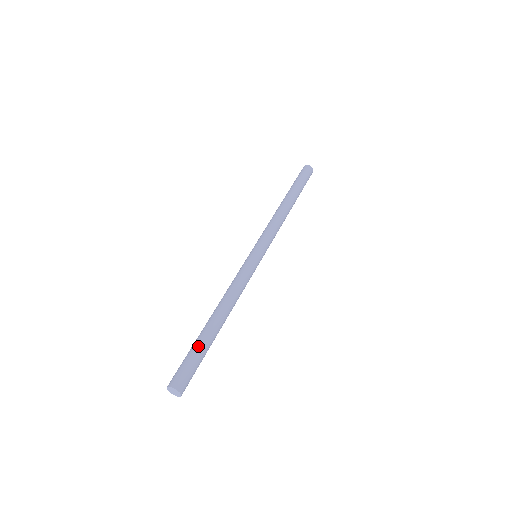
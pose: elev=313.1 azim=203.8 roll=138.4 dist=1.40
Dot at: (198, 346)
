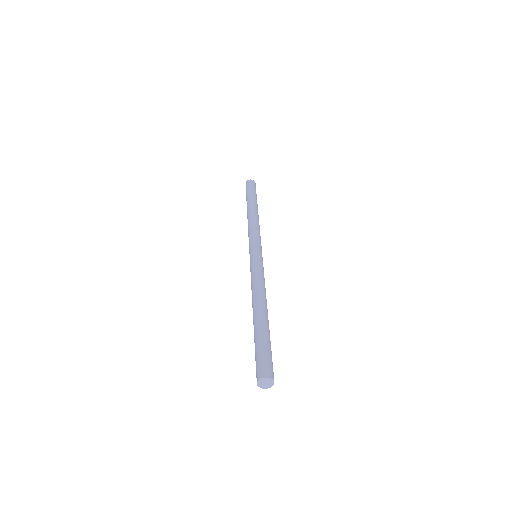
Dot at: (263, 337)
